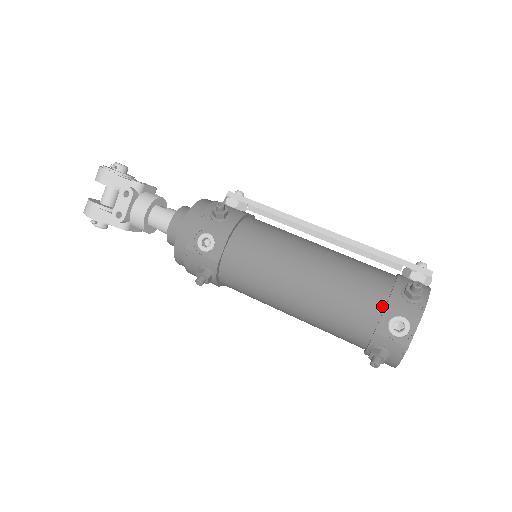
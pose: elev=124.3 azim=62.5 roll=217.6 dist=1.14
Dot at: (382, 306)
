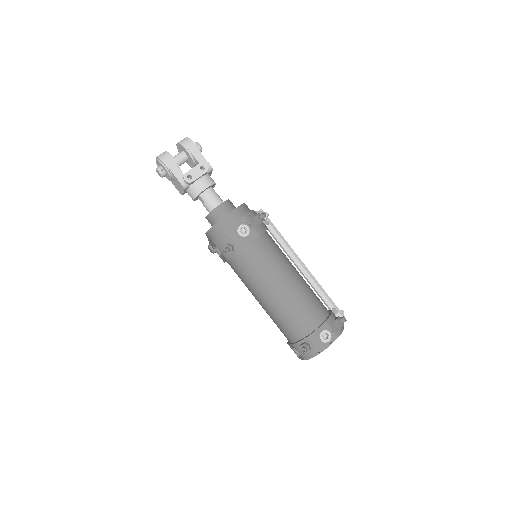
Dot at: (322, 321)
